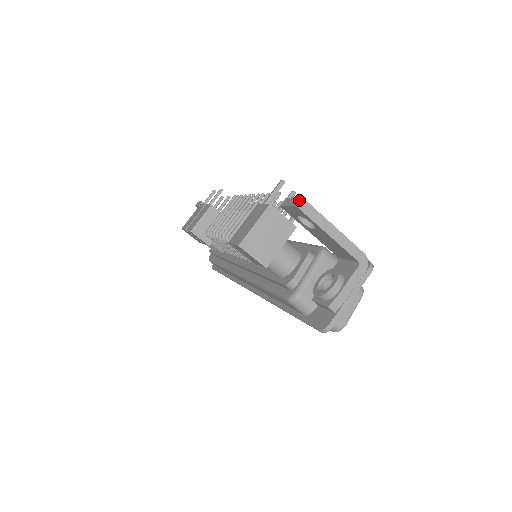
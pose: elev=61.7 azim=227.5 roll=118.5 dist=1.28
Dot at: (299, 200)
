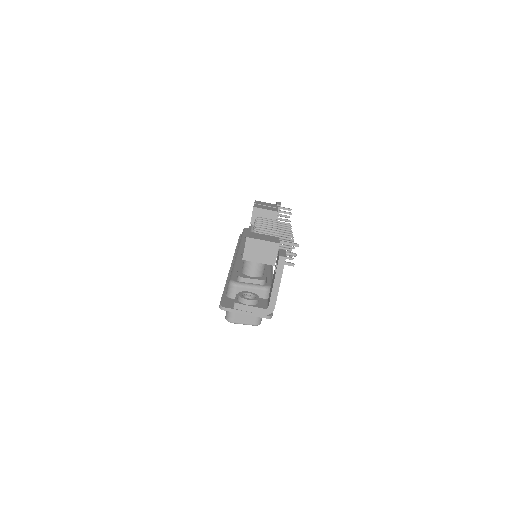
Dot at: (284, 256)
